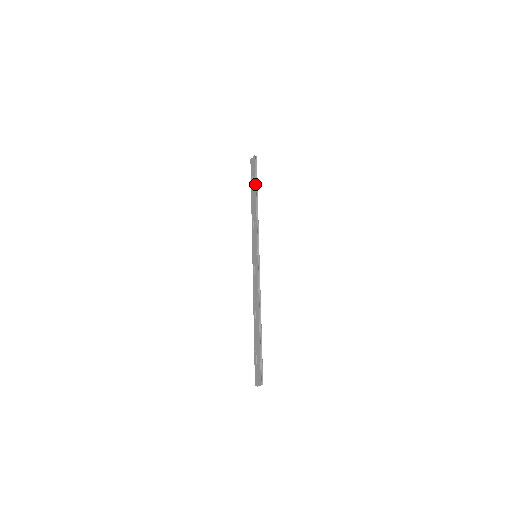
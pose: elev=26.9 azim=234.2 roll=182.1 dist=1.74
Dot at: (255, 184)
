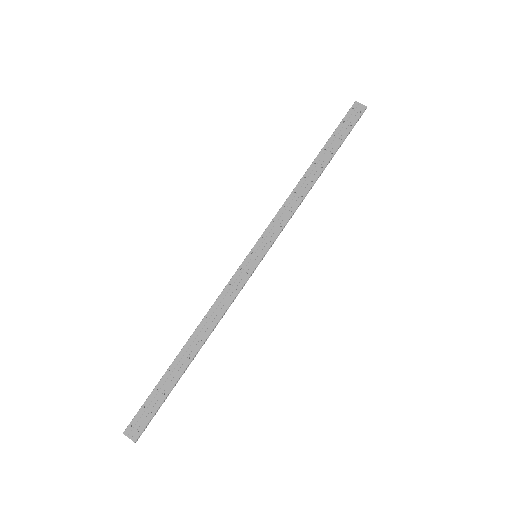
Dot at: (335, 152)
